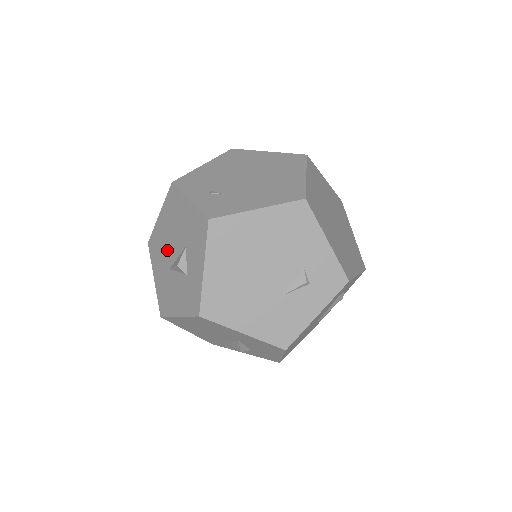
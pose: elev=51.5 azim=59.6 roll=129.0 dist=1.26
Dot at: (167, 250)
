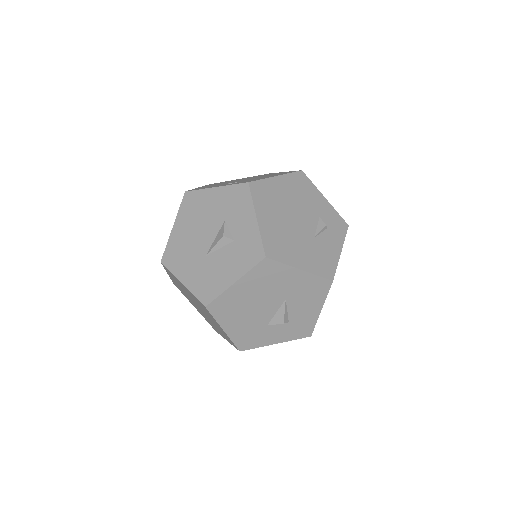
Dot at: (196, 244)
